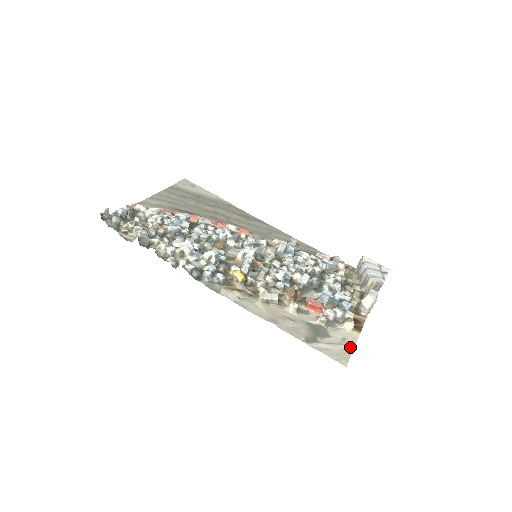
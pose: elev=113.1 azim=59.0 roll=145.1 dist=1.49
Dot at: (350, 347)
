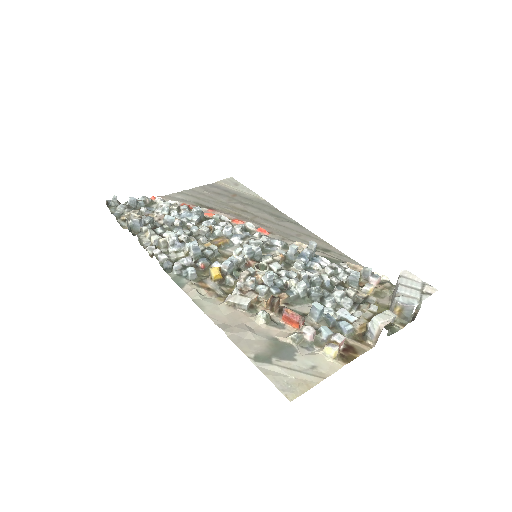
Dot at: (315, 379)
